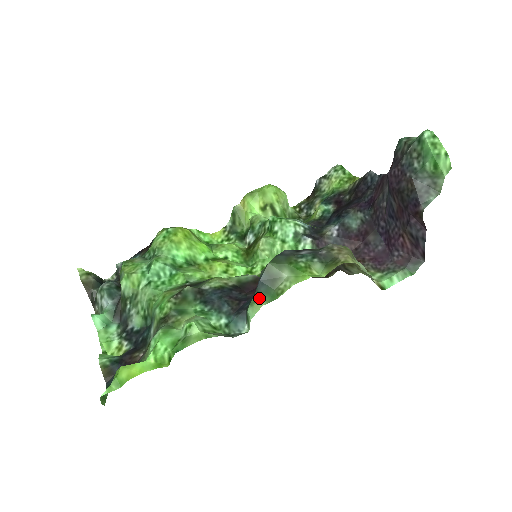
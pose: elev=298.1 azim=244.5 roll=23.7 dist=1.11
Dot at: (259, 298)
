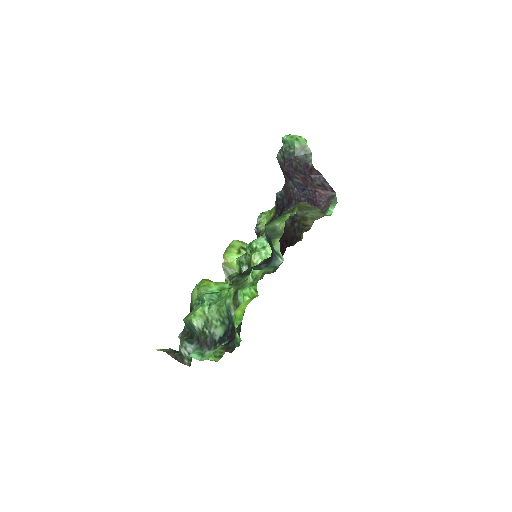
Dot at: (275, 239)
